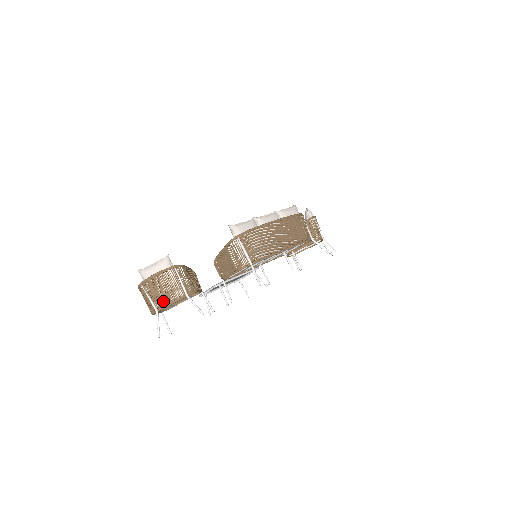
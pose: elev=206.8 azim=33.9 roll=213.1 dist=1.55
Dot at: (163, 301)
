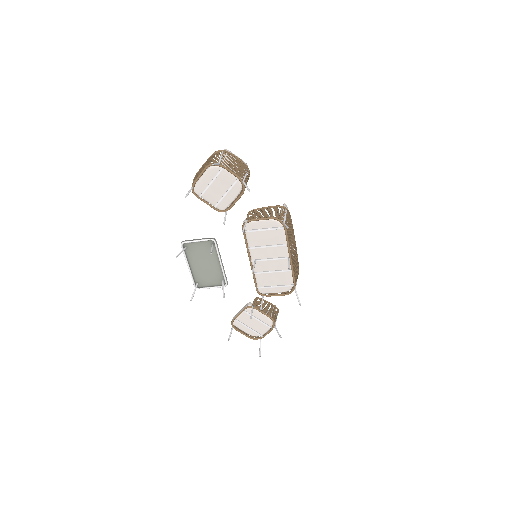
Dot at: (229, 166)
